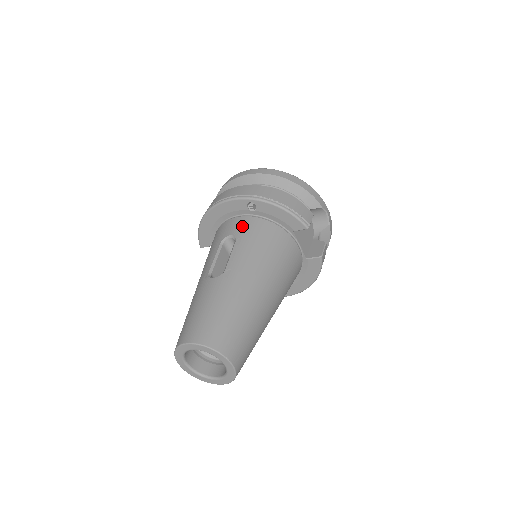
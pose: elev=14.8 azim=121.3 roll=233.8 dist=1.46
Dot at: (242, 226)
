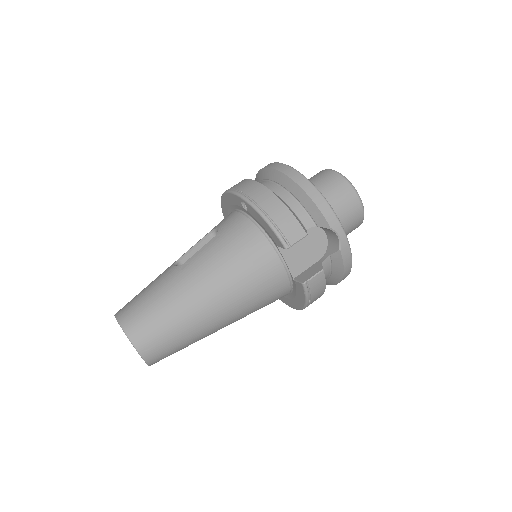
Dot at: (230, 223)
